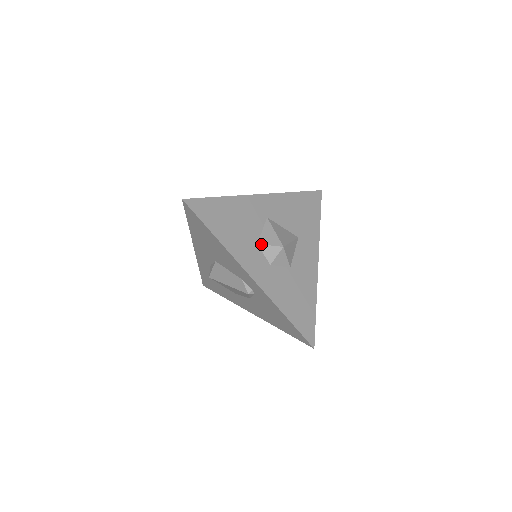
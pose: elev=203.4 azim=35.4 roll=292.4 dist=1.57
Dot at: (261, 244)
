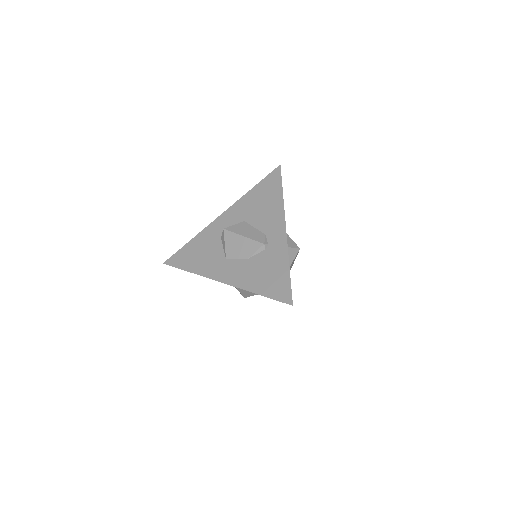
Dot at: (288, 235)
